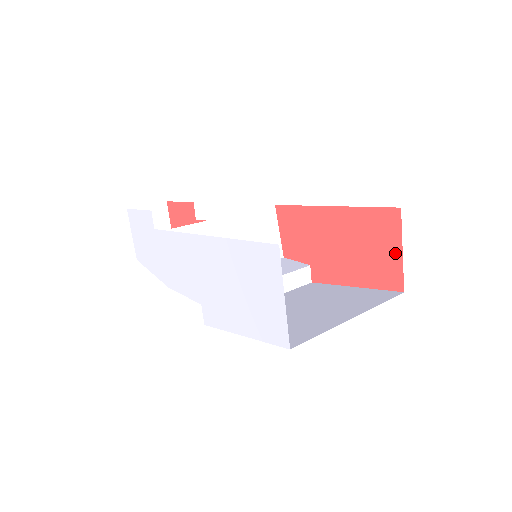
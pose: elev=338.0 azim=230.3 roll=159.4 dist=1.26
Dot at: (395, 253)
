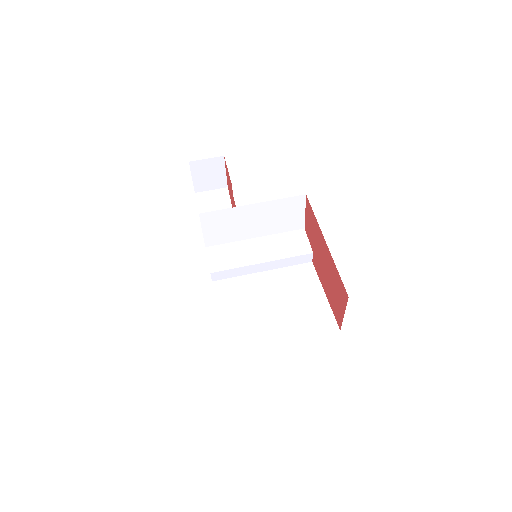
Dot at: (342, 311)
